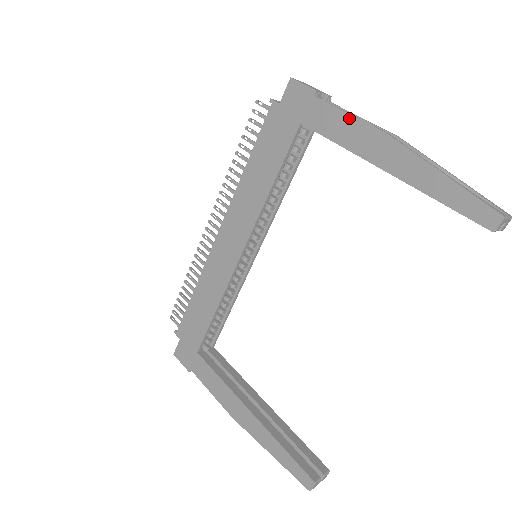
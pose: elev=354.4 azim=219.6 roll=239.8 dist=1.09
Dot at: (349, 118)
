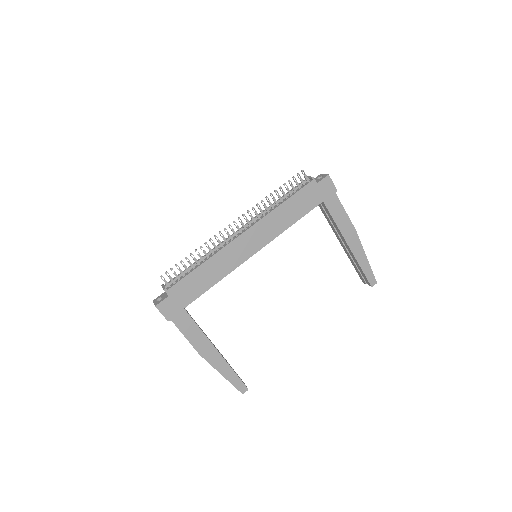
Dot at: (346, 214)
